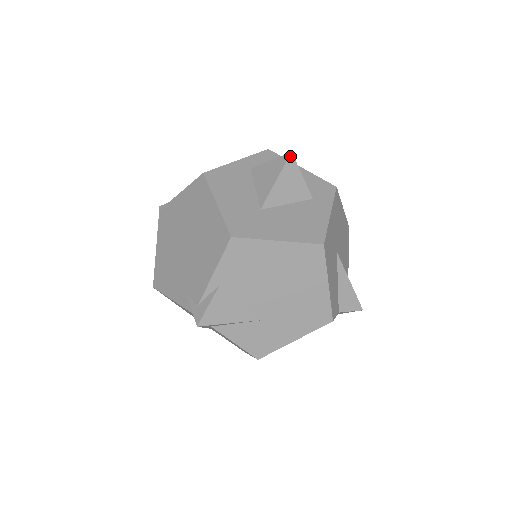
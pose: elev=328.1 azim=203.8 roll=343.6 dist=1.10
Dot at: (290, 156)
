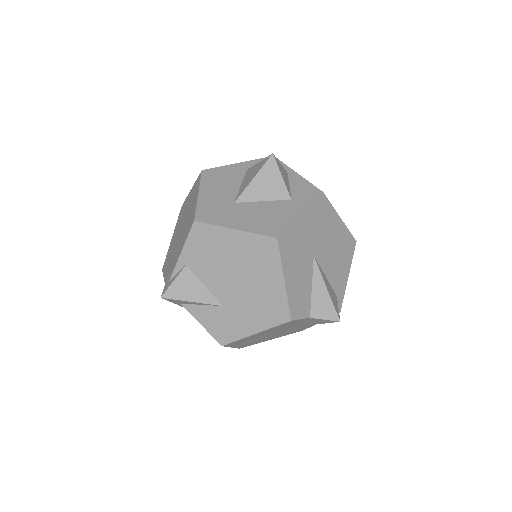
Dot at: (271, 157)
